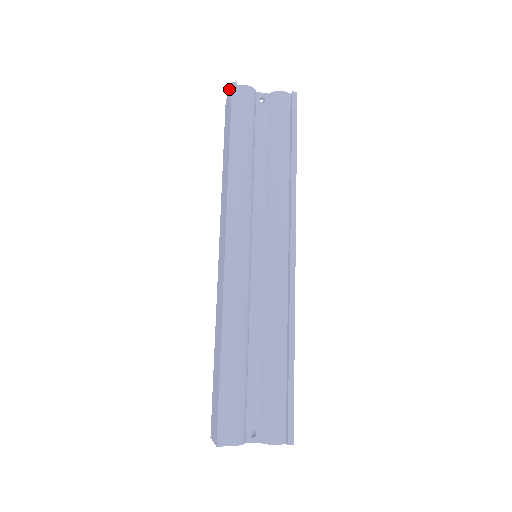
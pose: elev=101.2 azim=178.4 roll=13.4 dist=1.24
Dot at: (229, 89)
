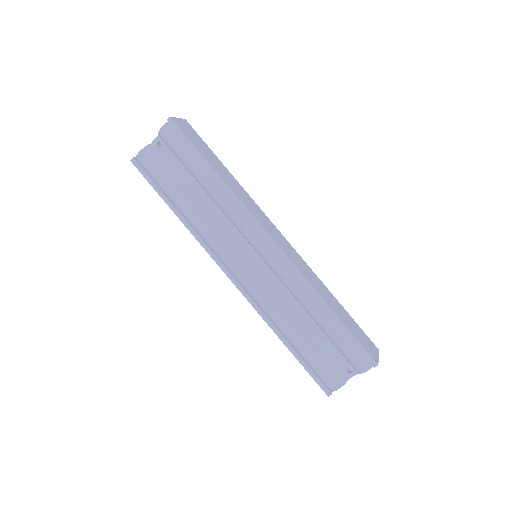
Dot at: occluded
